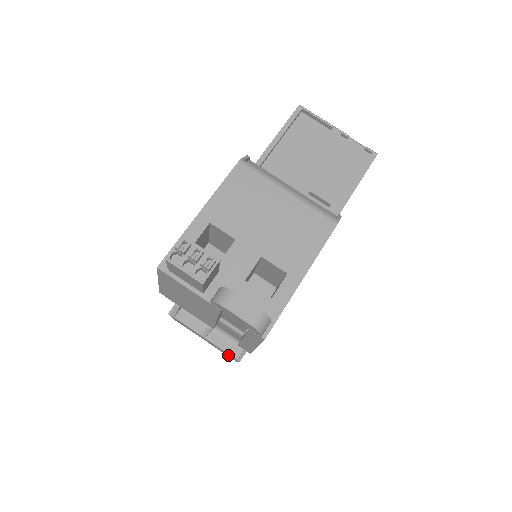
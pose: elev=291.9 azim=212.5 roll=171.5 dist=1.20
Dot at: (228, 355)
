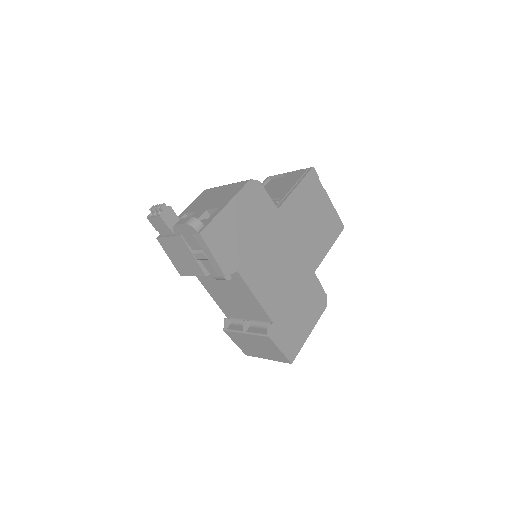
Dot at: (271, 347)
